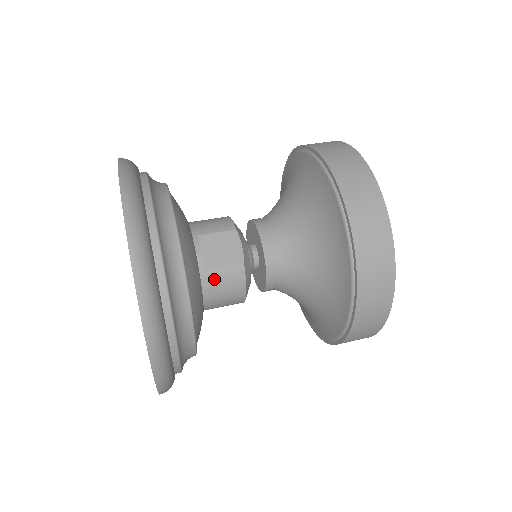
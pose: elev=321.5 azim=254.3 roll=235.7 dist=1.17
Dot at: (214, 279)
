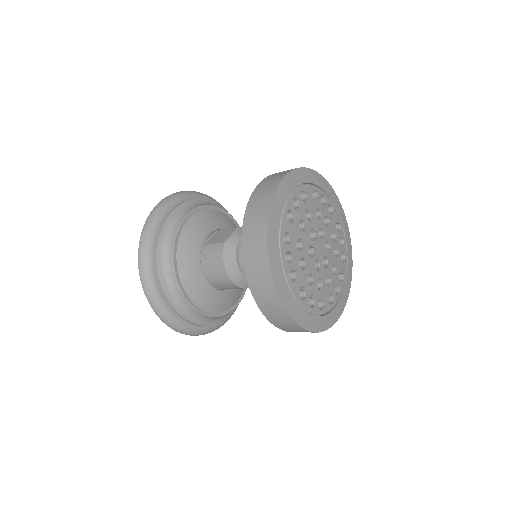
Dot at: (208, 250)
